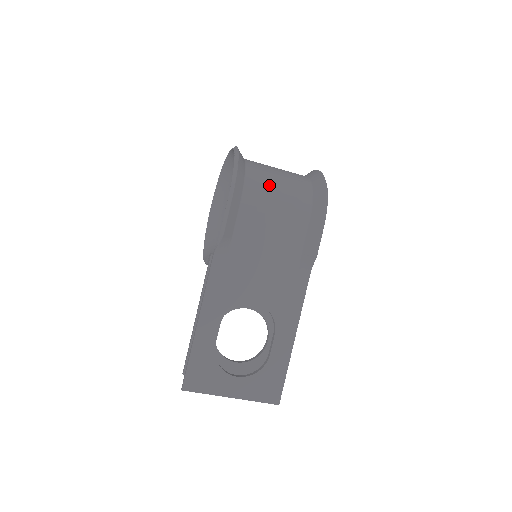
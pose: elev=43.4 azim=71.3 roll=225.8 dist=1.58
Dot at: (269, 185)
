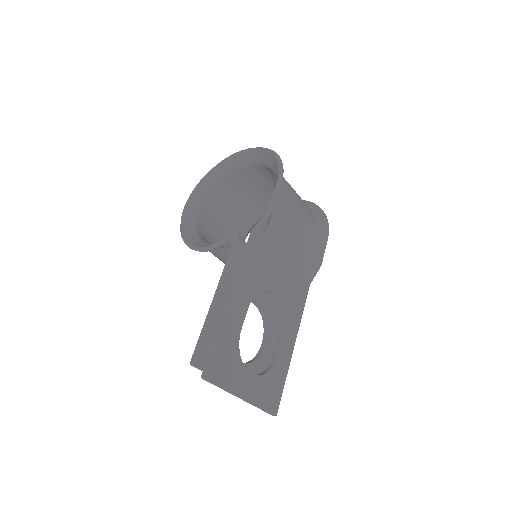
Dot at: (292, 189)
